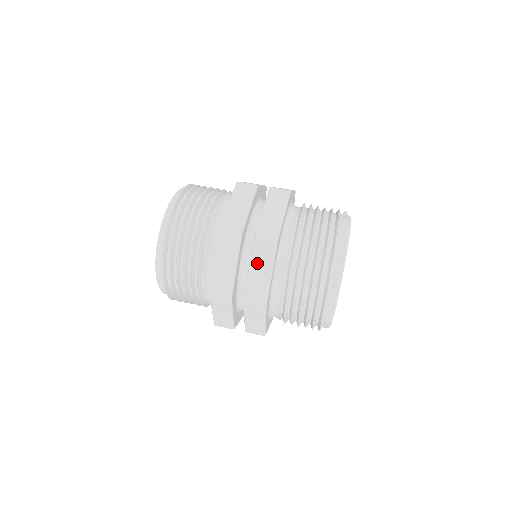
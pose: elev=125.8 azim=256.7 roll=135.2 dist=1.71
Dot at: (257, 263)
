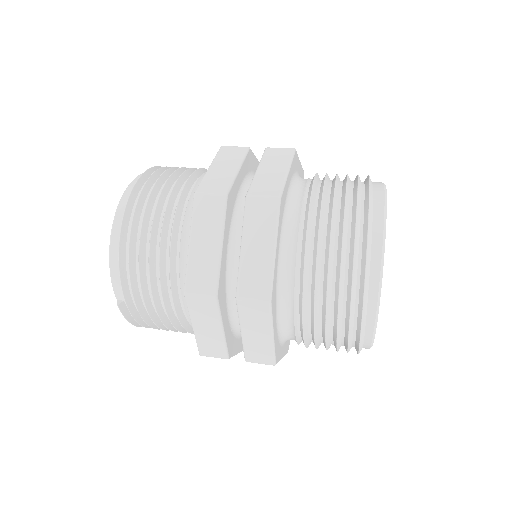
Dot at: (268, 164)
